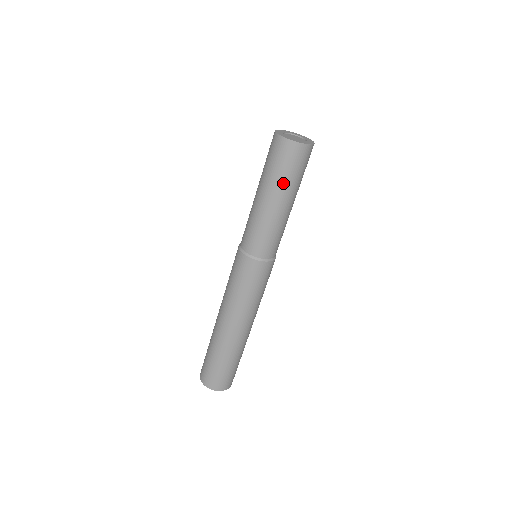
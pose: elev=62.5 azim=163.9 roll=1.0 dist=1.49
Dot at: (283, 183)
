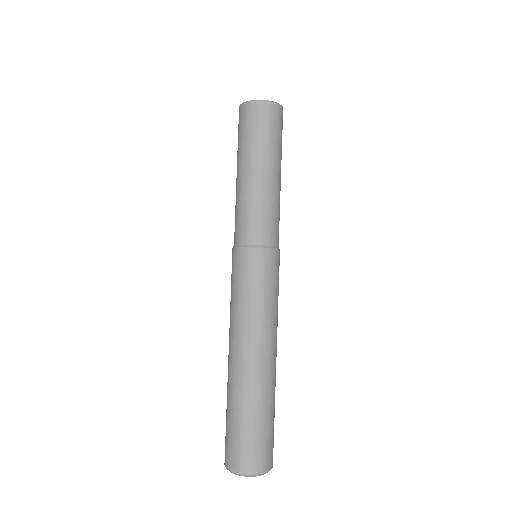
Dot at: (241, 149)
